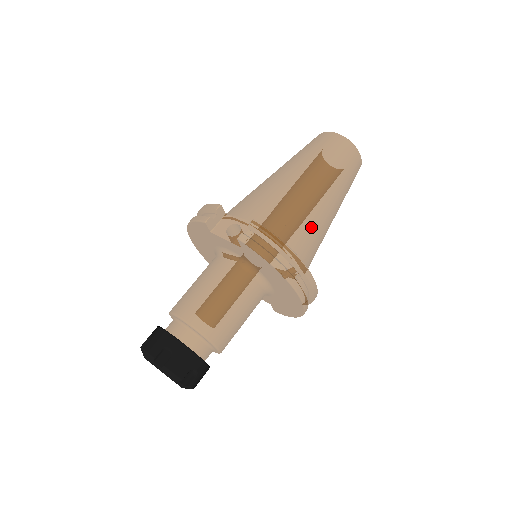
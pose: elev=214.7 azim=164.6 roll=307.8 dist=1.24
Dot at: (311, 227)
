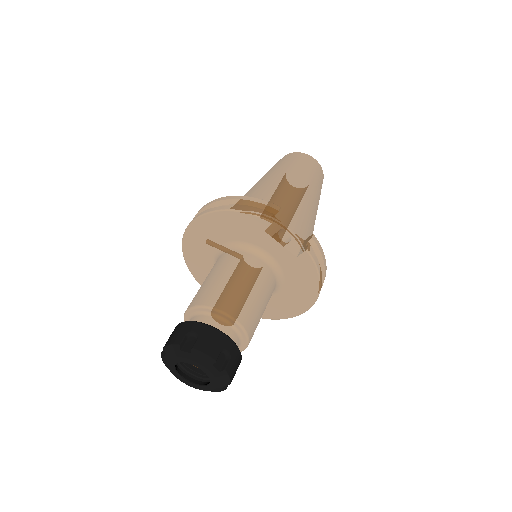
Dot at: occluded
